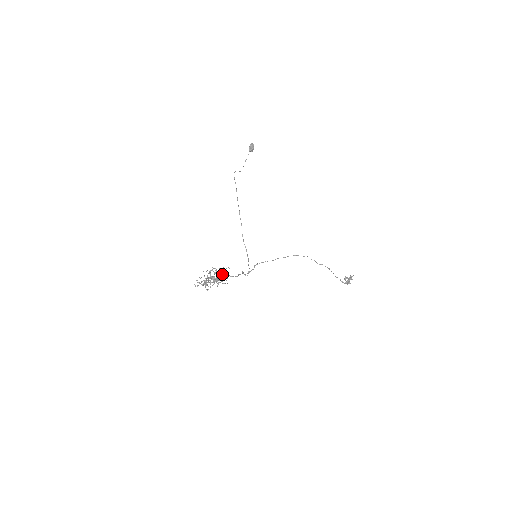
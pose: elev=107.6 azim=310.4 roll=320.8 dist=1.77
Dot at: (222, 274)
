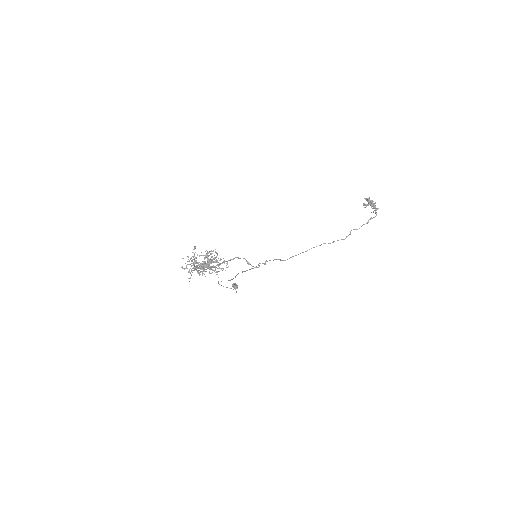
Dot at: (213, 259)
